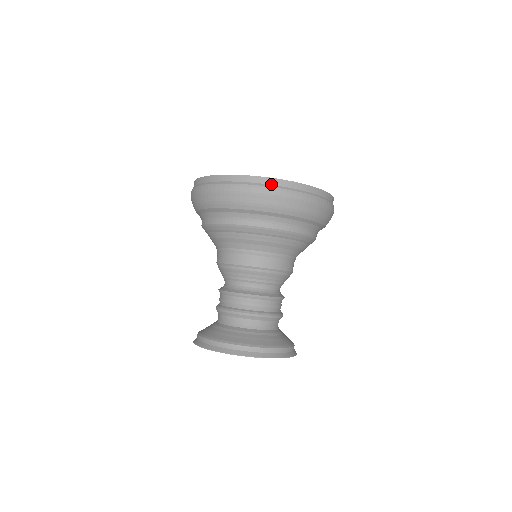
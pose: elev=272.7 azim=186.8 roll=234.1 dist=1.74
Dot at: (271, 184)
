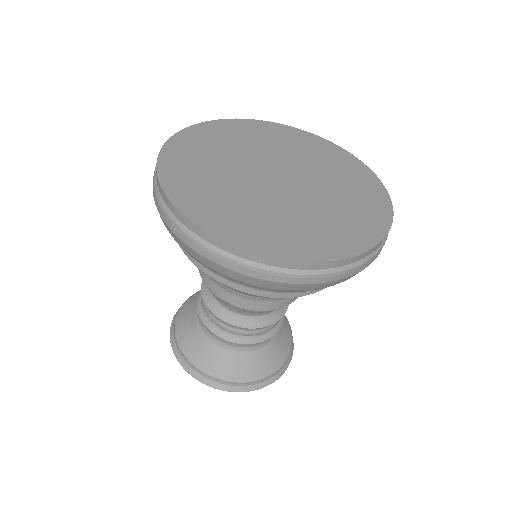
Dot at: occluded
